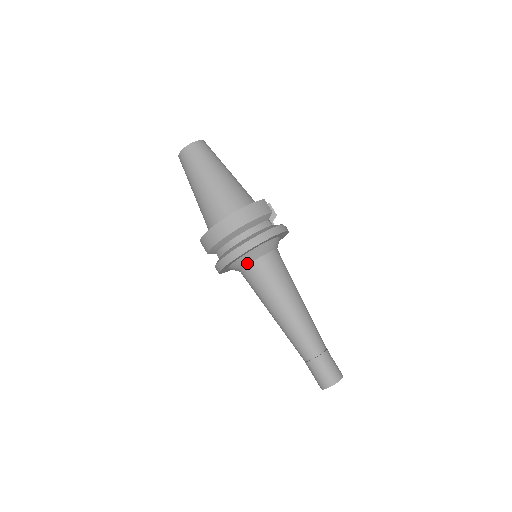
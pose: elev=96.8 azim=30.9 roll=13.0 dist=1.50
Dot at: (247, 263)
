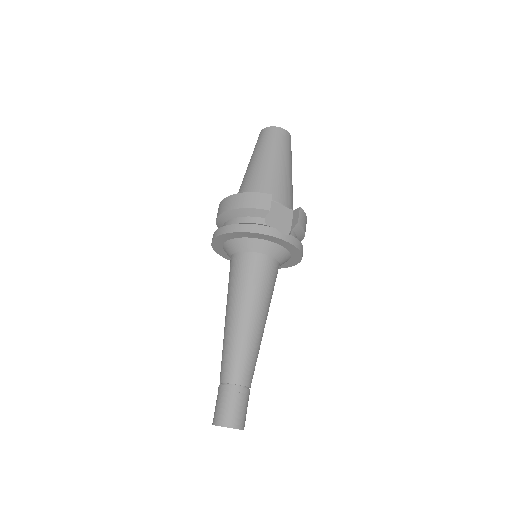
Dot at: (230, 254)
